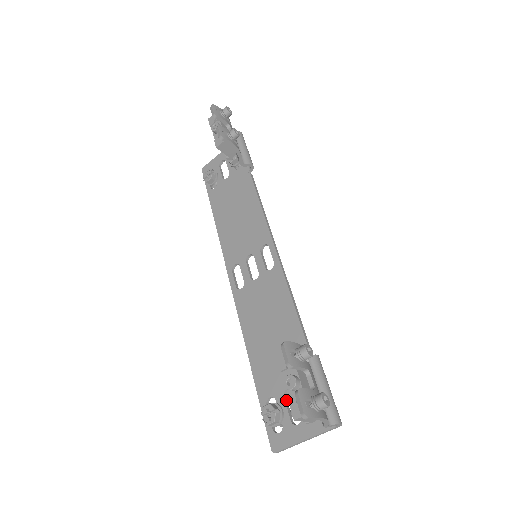
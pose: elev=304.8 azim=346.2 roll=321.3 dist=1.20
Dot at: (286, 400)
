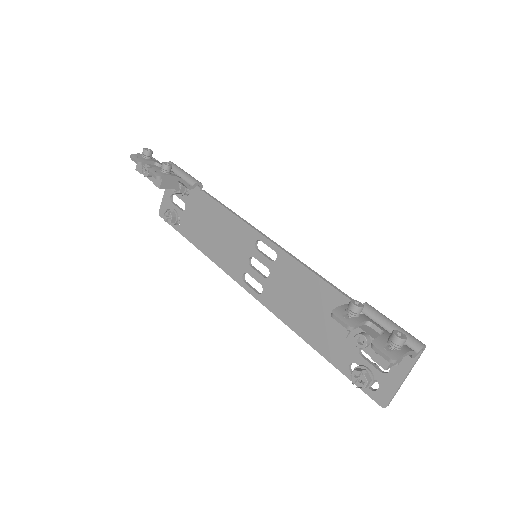
Dot at: (365, 358)
